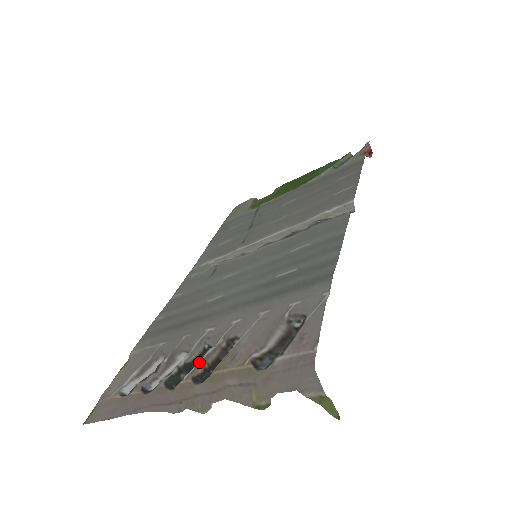
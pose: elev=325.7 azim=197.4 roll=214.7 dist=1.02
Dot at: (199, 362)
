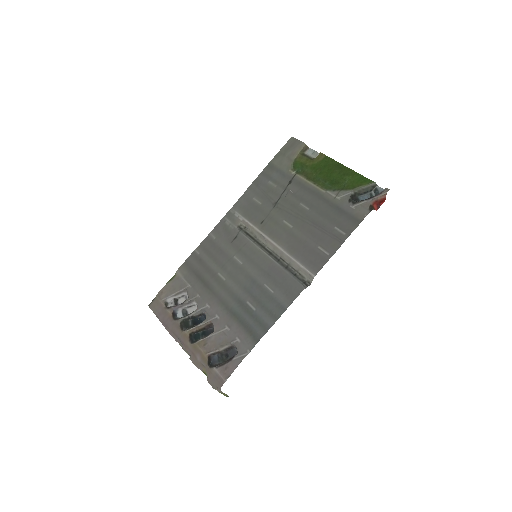
Dot at: (195, 327)
